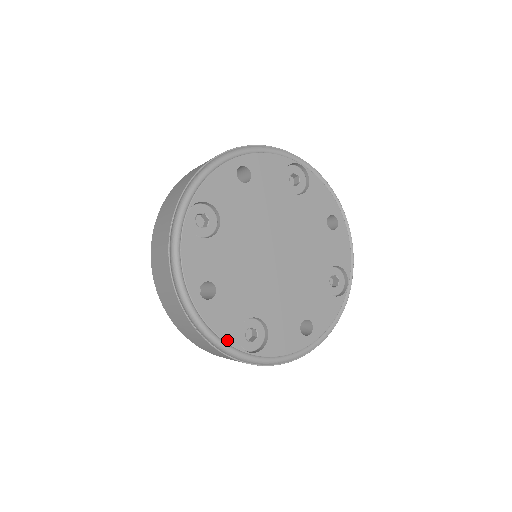
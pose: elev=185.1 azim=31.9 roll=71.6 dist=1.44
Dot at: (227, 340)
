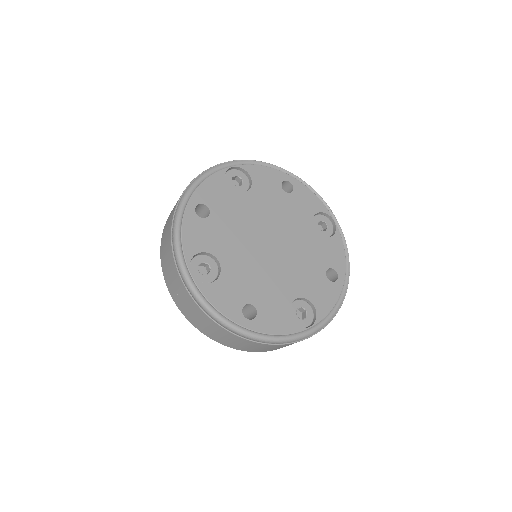
Dot at: (185, 248)
